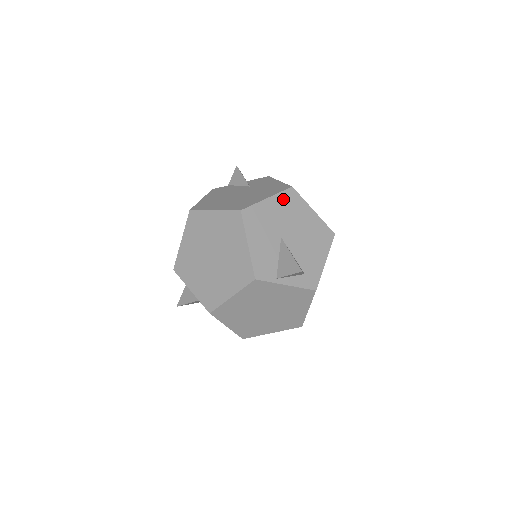
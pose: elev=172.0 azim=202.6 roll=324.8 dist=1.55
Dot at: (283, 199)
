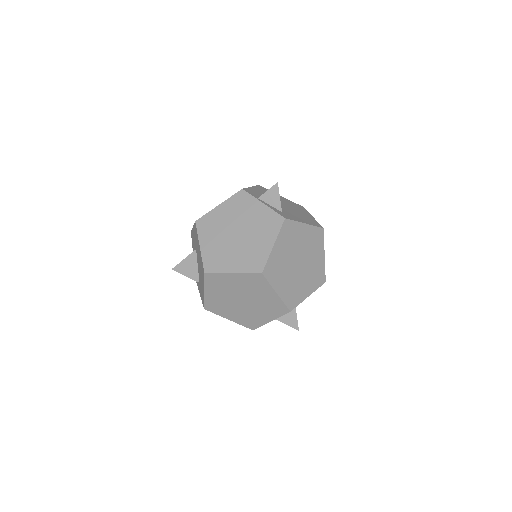
Dot at: (293, 203)
